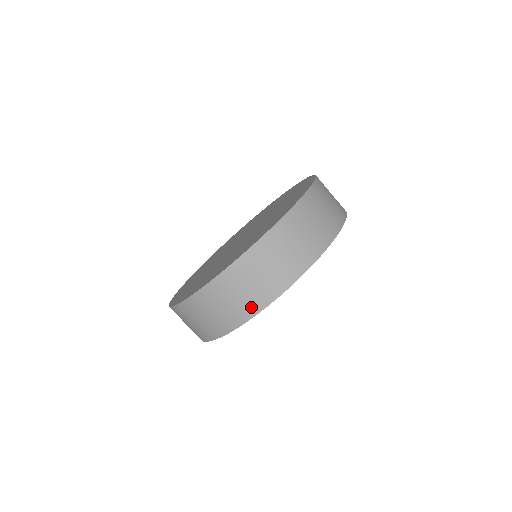
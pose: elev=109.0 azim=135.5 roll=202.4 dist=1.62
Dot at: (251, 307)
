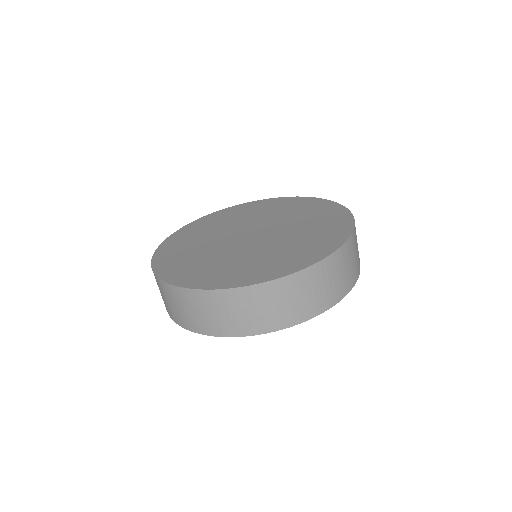
Dot at: (352, 279)
